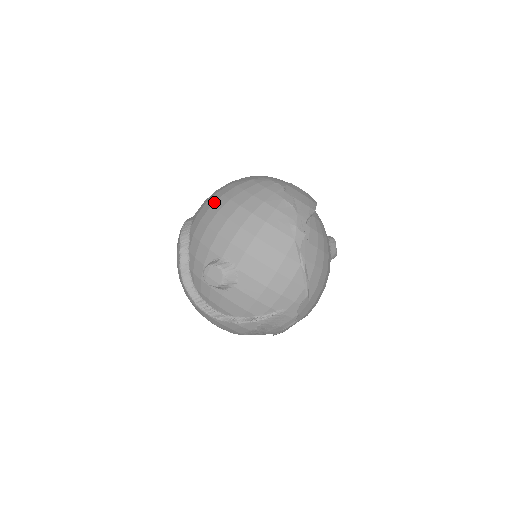
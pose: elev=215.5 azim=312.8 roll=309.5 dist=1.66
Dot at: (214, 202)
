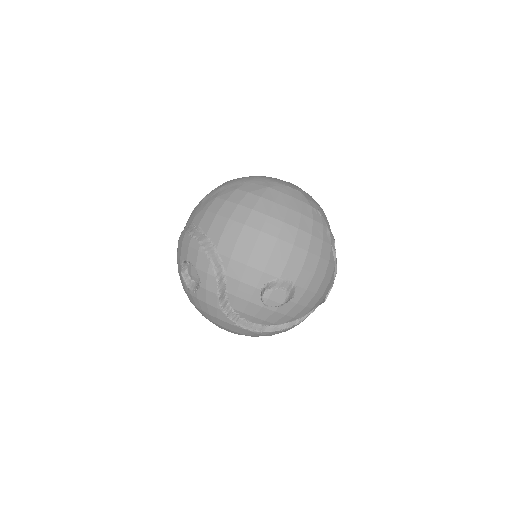
Dot at: (246, 219)
